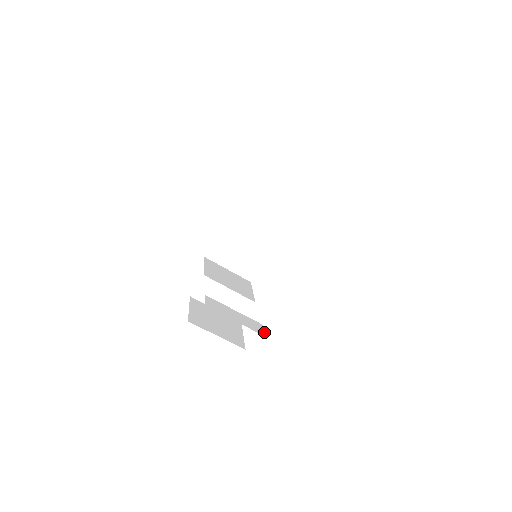
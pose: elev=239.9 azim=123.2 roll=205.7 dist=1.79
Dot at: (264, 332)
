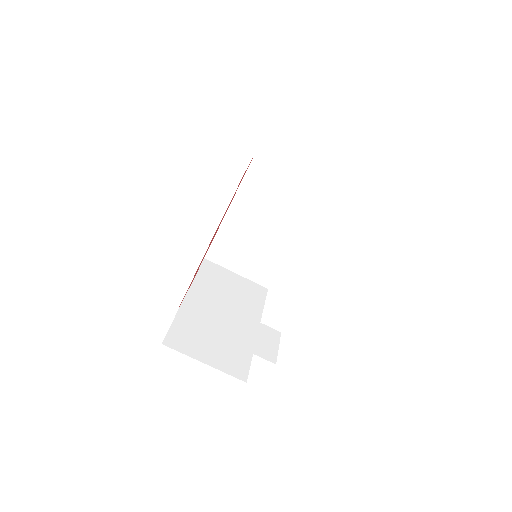
Dot at: occluded
